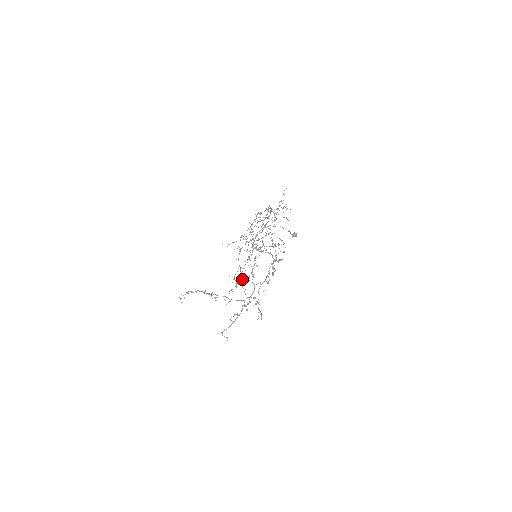
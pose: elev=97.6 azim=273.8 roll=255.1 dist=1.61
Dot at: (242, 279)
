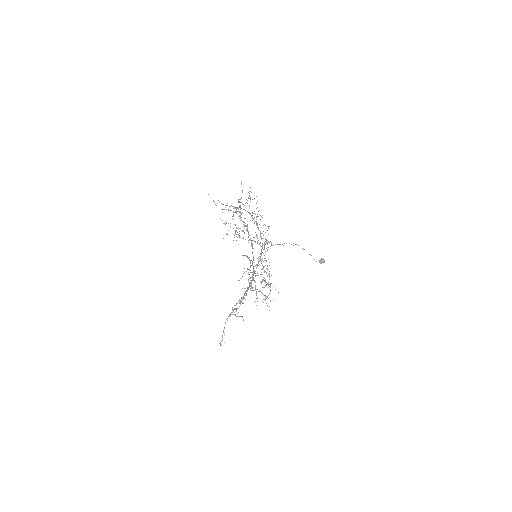
Dot at: occluded
